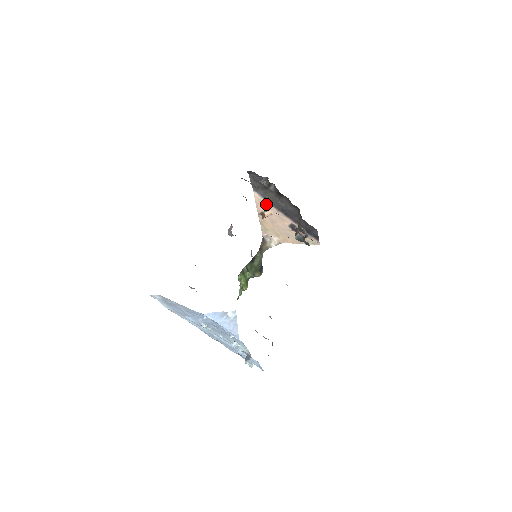
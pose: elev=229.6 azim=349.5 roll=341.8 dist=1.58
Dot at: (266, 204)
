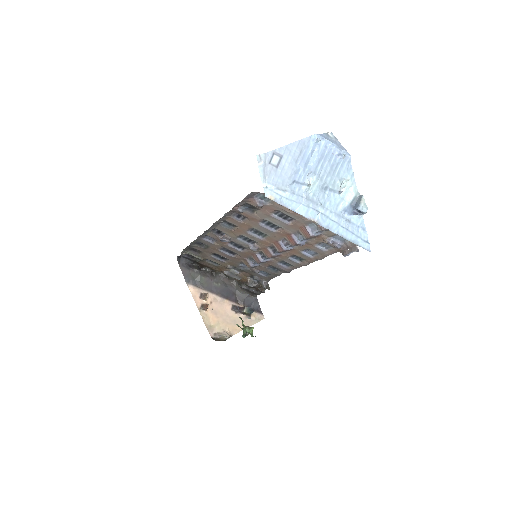
Dot at: (203, 293)
